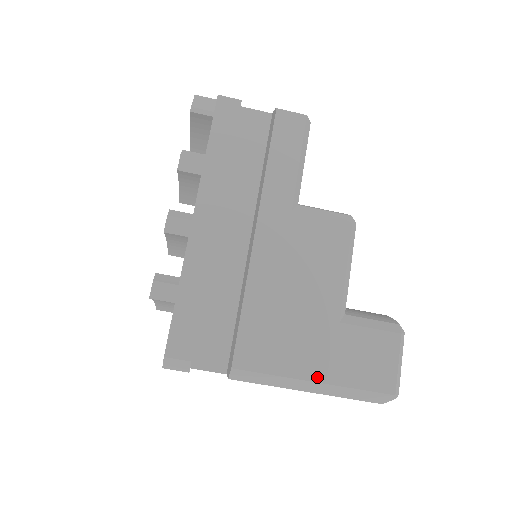
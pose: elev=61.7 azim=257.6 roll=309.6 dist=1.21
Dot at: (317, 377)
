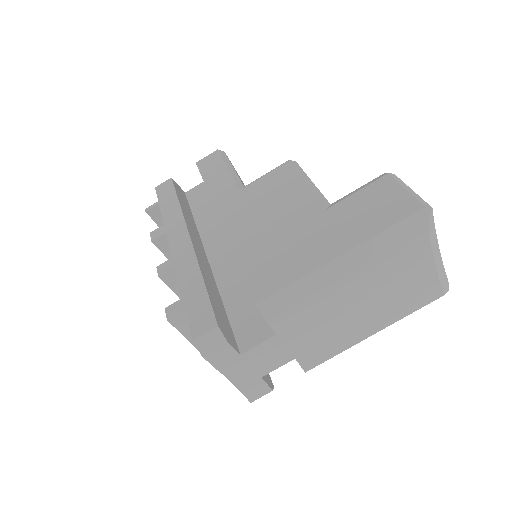
Dot at: (338, 252)
